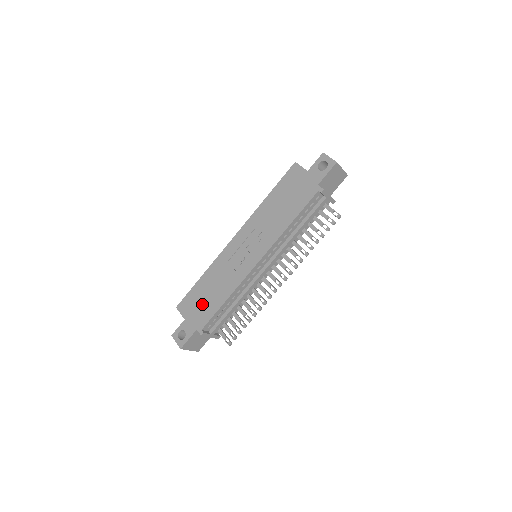
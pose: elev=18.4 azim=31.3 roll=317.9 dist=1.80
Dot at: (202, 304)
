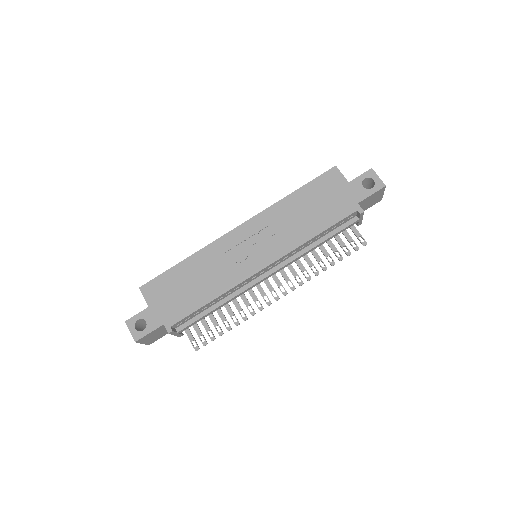
Dot at: (178, 295)
